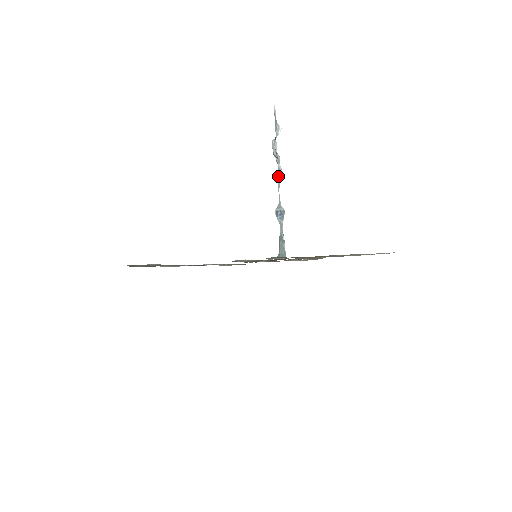
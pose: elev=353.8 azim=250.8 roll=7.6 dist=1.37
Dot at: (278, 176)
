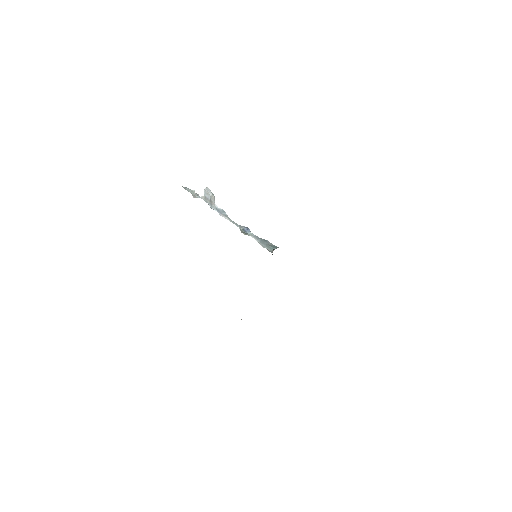
Dot at: (222, 214)
